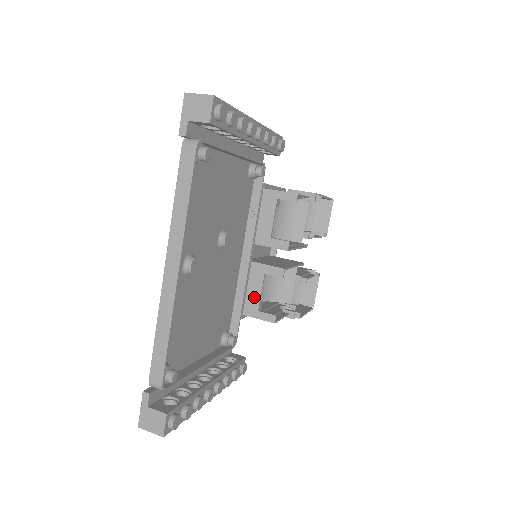
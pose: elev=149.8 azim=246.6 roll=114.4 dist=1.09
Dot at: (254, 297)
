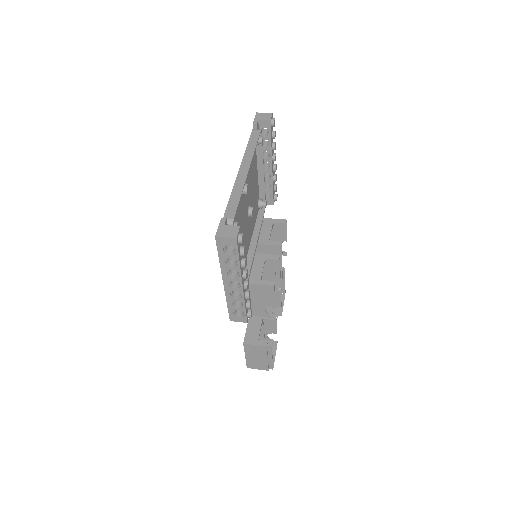
Dot at: (257, 272)
